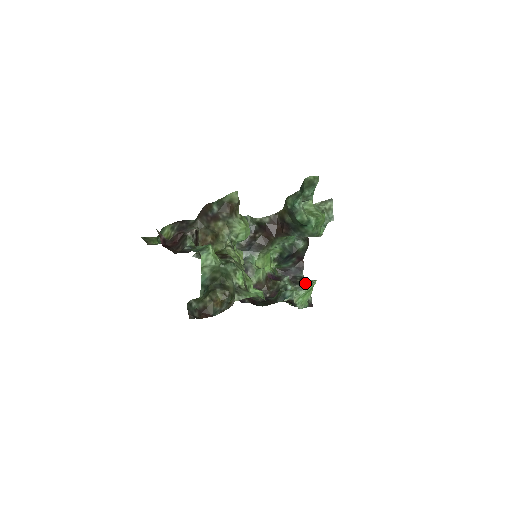
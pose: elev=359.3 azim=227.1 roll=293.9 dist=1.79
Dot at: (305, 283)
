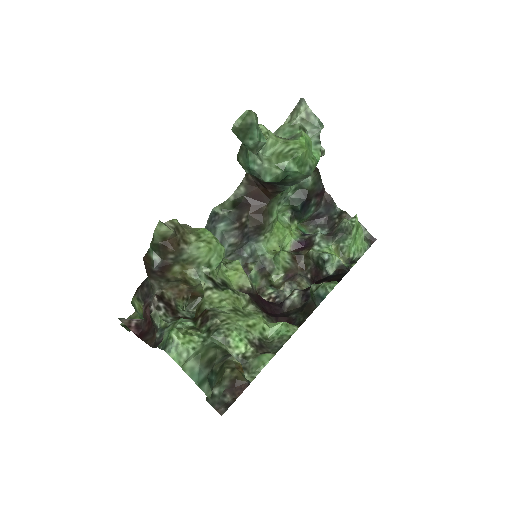
Dot at: (344, 229)
